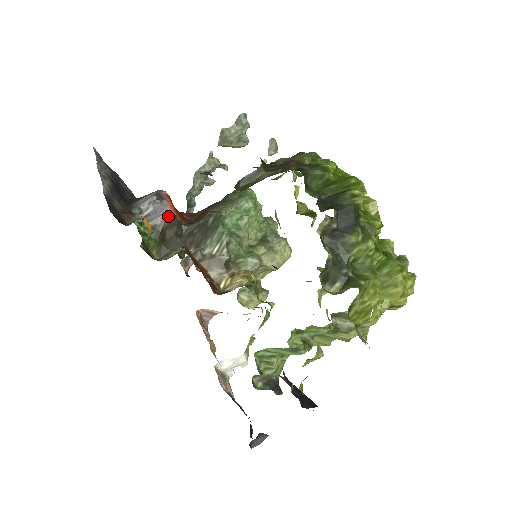
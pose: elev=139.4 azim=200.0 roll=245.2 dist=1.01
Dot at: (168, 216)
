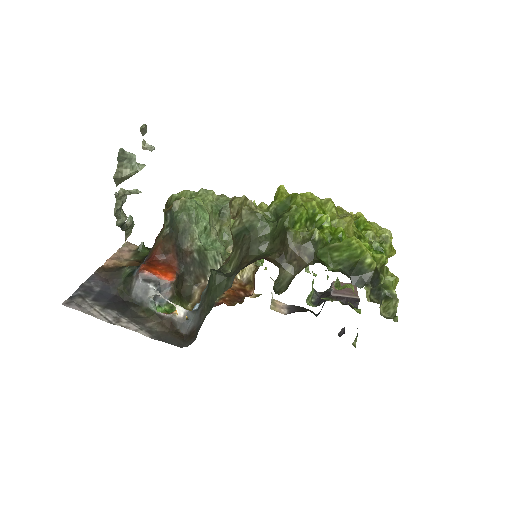
Dot at: (173, 285)
